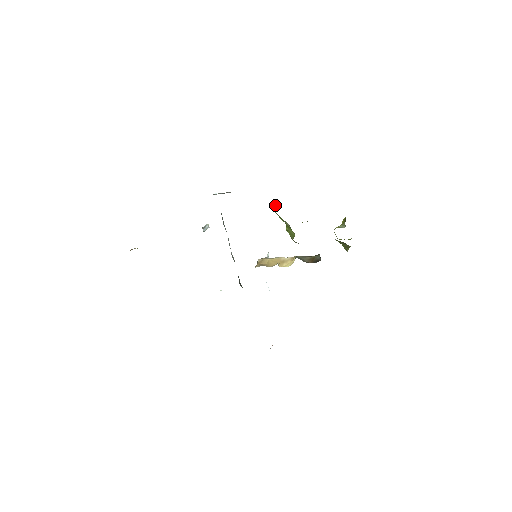
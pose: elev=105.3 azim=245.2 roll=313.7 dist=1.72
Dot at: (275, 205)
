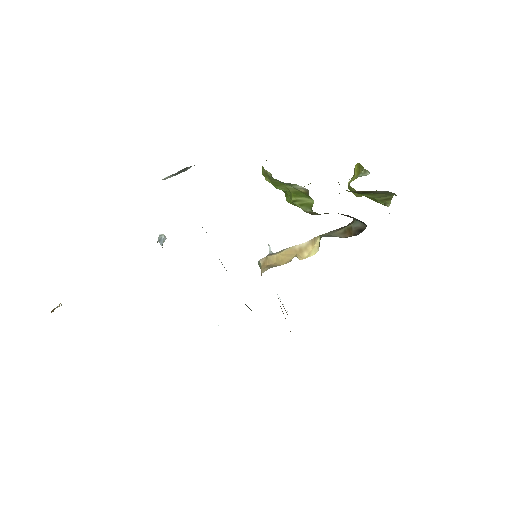
Dot at: (263, 169)
